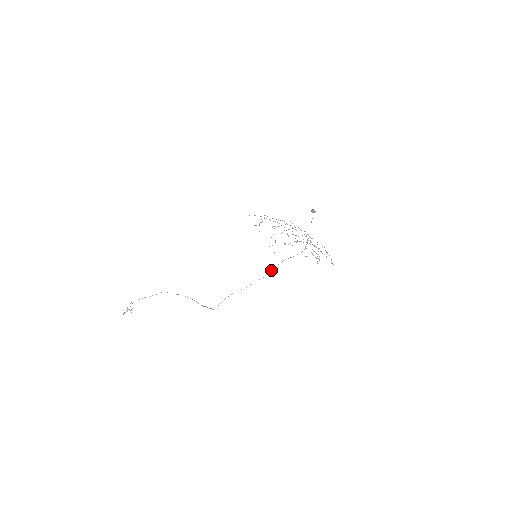
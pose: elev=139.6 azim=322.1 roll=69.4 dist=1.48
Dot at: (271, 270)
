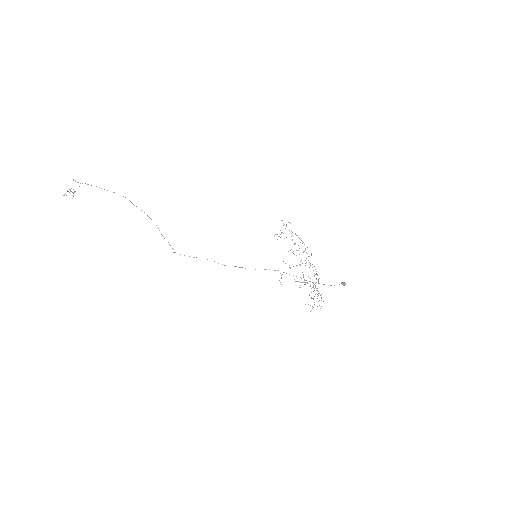
Dot at: occluded
